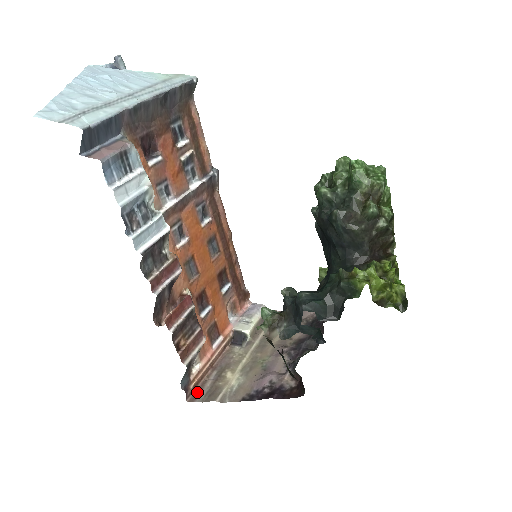
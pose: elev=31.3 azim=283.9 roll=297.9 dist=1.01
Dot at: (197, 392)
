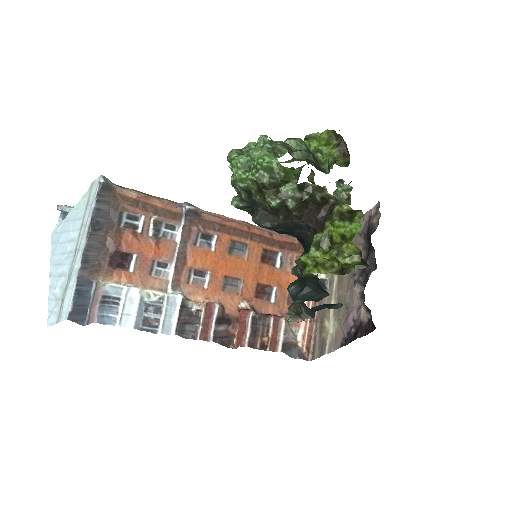
Dot at: (313, 349)
